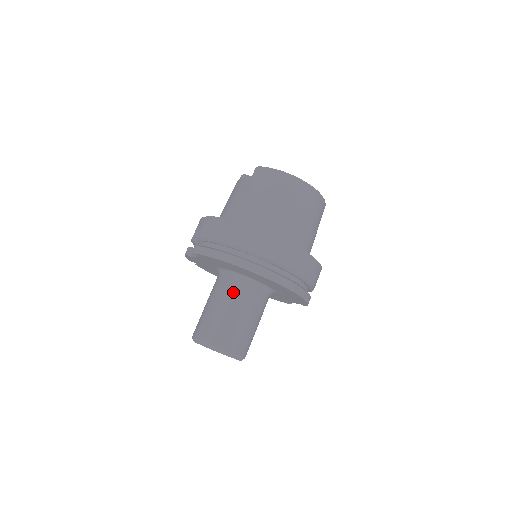
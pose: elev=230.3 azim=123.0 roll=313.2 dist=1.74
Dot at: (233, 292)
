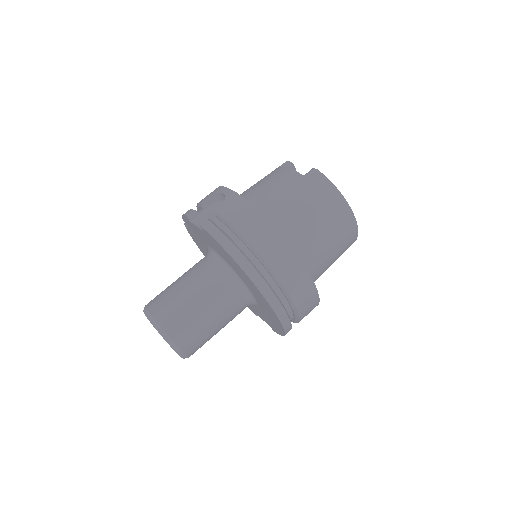
Dot at: (218, 288)
